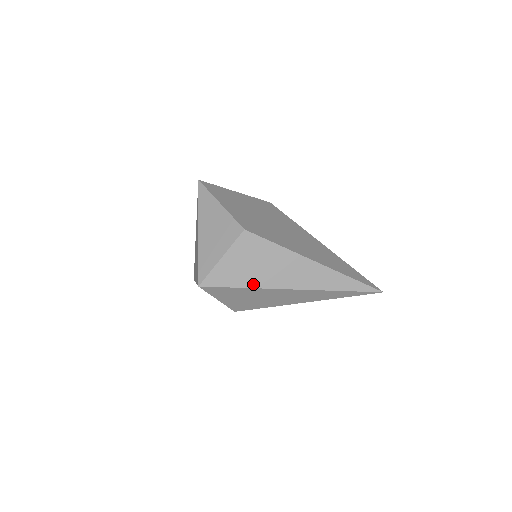
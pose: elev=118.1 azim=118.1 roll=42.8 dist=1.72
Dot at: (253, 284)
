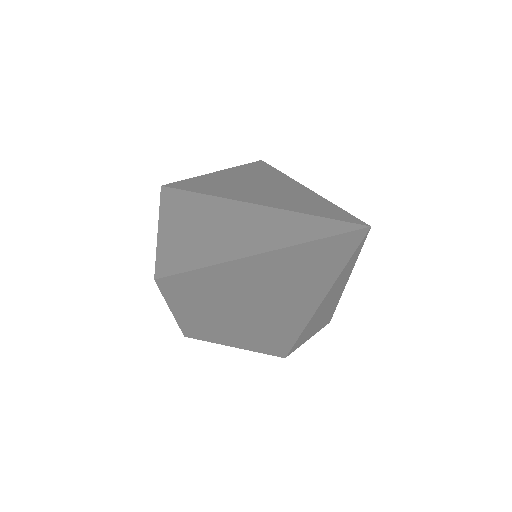
Dot at: (201, 190)
